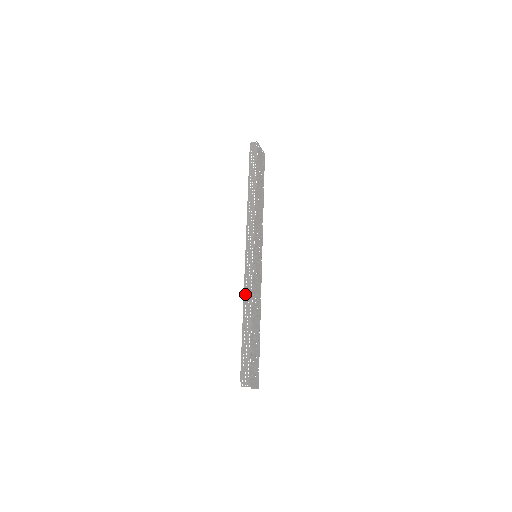
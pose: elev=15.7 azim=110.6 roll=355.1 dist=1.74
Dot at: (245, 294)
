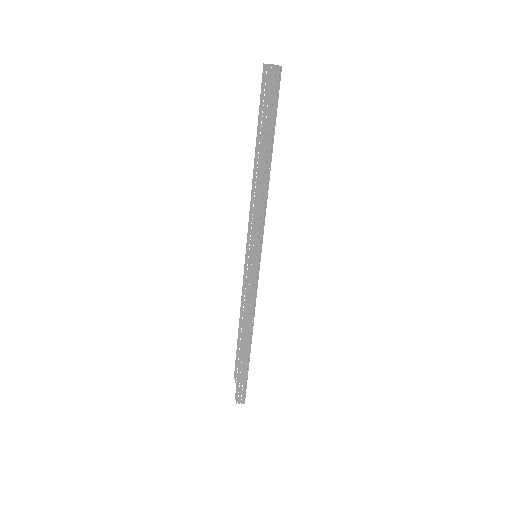
Dot at: (245, 316)
